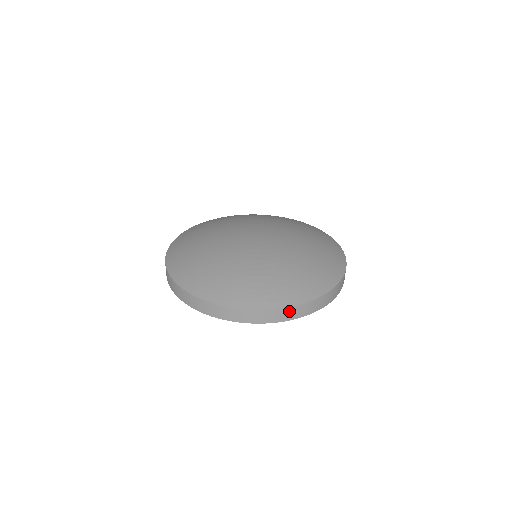
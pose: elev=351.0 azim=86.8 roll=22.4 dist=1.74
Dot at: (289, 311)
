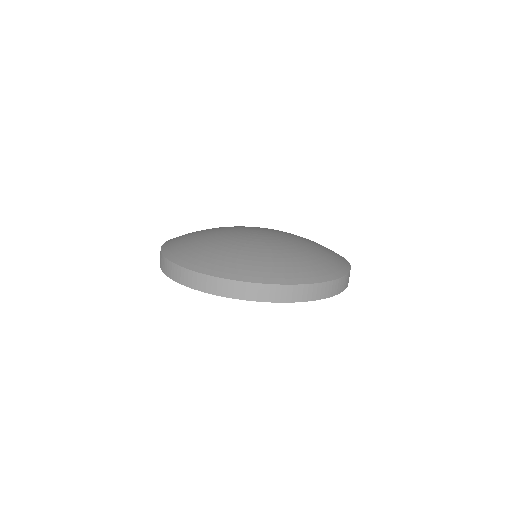
Dot at: (316, 288)
